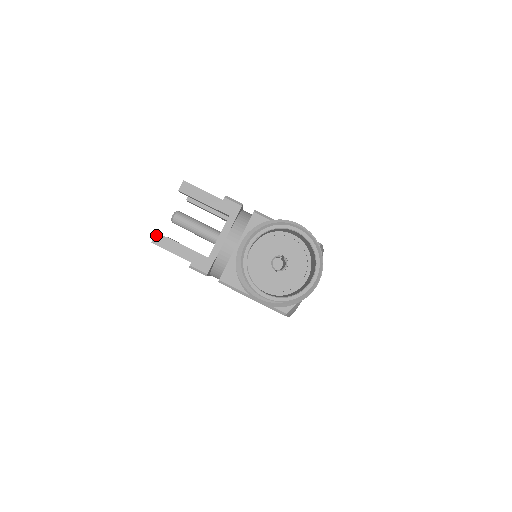
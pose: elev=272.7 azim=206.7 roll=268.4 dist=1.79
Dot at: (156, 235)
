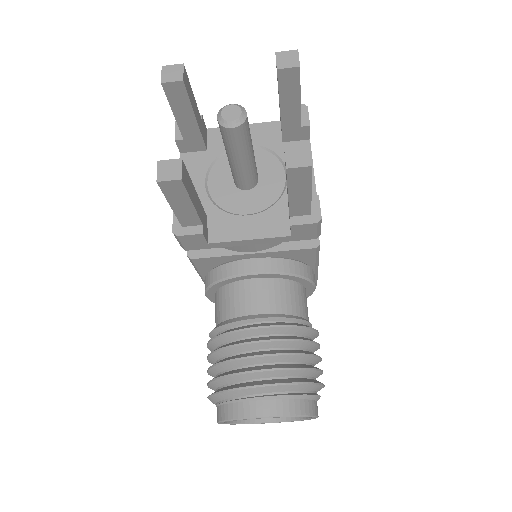
Dot at: (176, 181)
